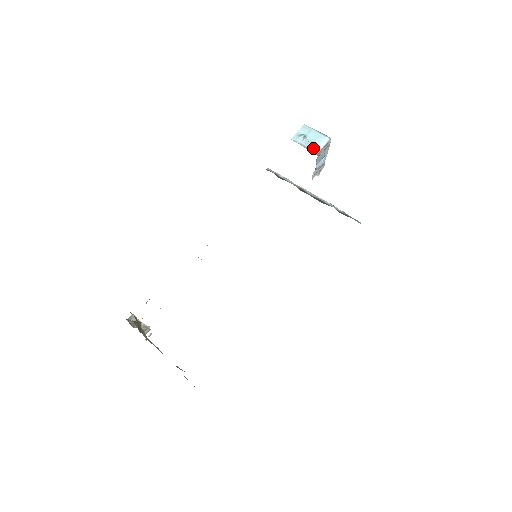
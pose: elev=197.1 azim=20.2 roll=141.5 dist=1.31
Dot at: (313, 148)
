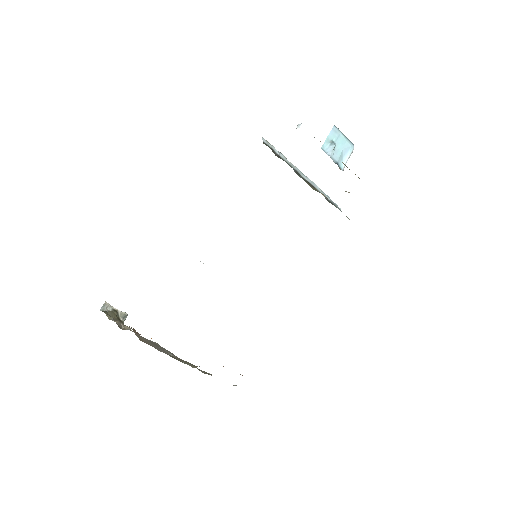
Dot at: (340, 161)
